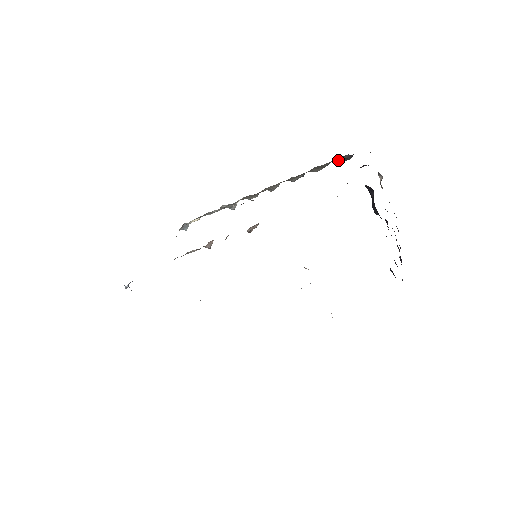
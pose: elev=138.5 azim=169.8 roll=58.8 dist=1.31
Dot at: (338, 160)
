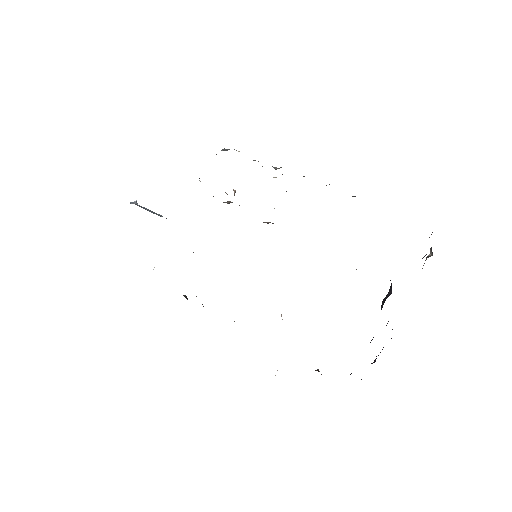
Dot at: occluded
